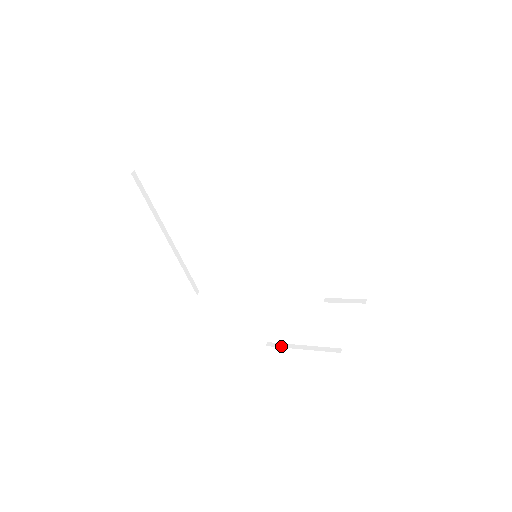
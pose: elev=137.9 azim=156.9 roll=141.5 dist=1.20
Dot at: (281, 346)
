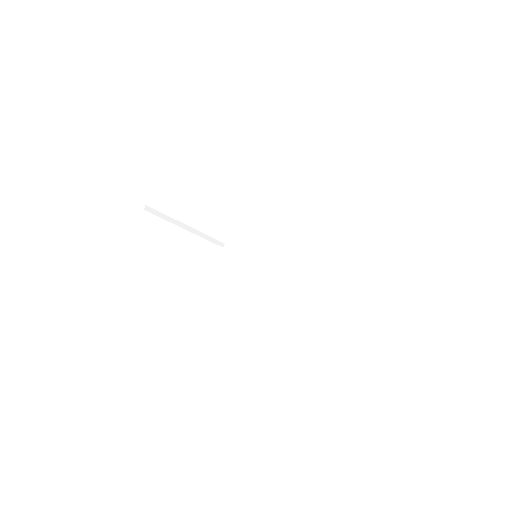
Dot at: (293, 277)
